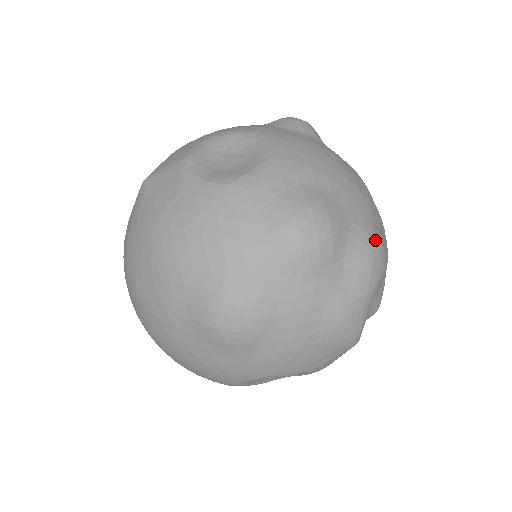
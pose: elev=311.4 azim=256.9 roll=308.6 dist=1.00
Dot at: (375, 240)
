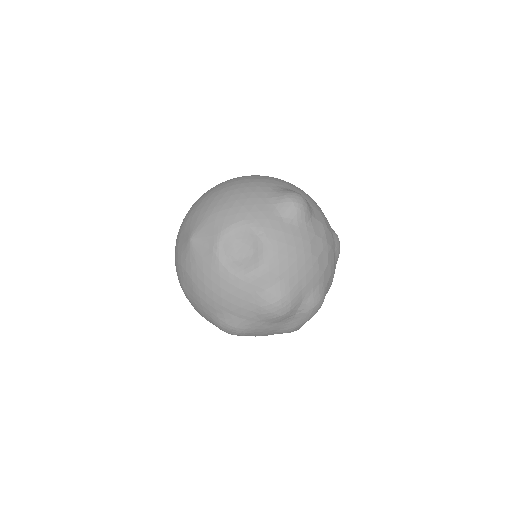
Dot at: (318, 301)
